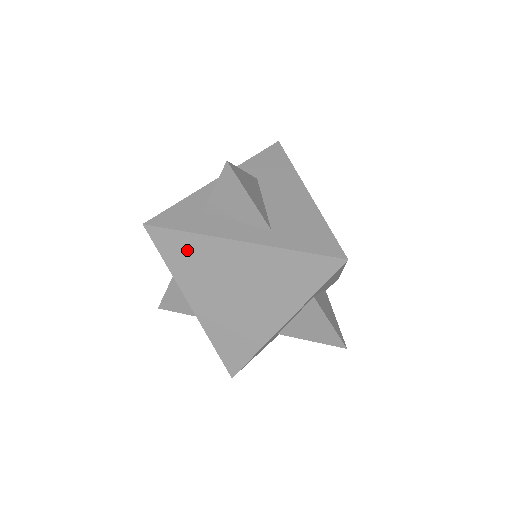
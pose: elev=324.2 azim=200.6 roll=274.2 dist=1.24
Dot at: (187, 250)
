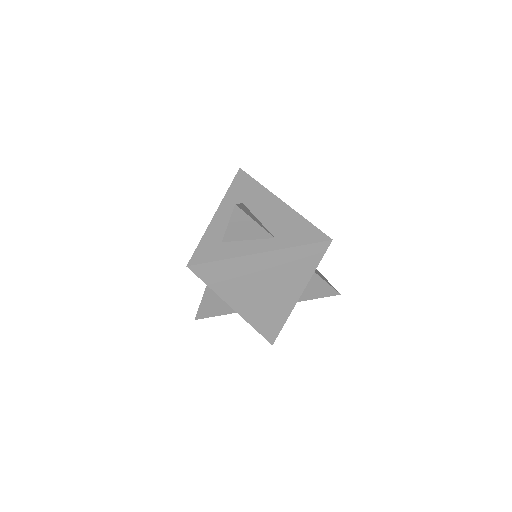
Dot at: (223, 272)
